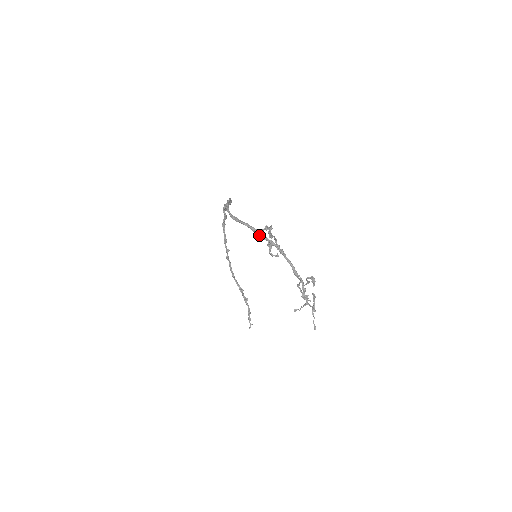
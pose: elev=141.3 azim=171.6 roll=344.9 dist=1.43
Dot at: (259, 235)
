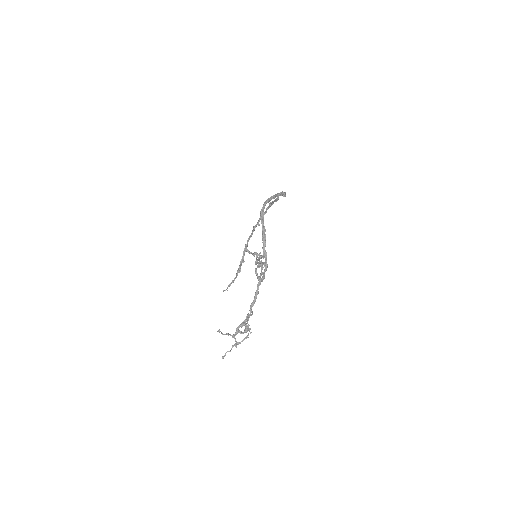
Dot at: (263, 247)
